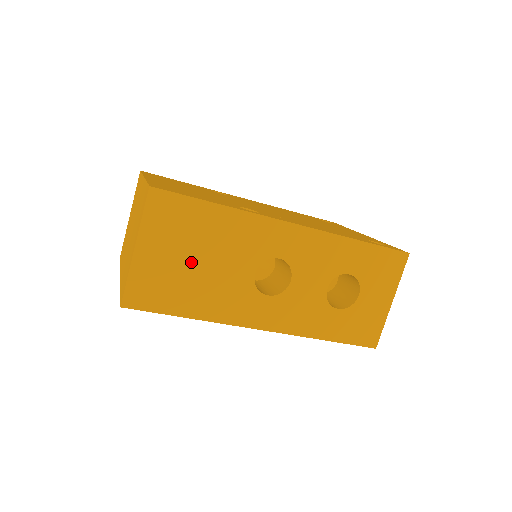
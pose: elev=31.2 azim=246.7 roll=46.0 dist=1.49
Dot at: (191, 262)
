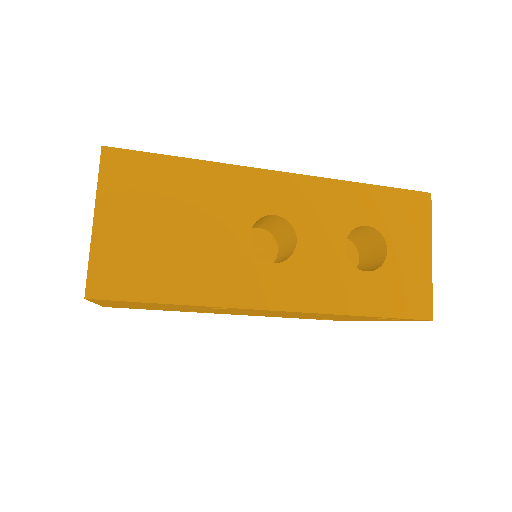
Dot at: (167, 230)
